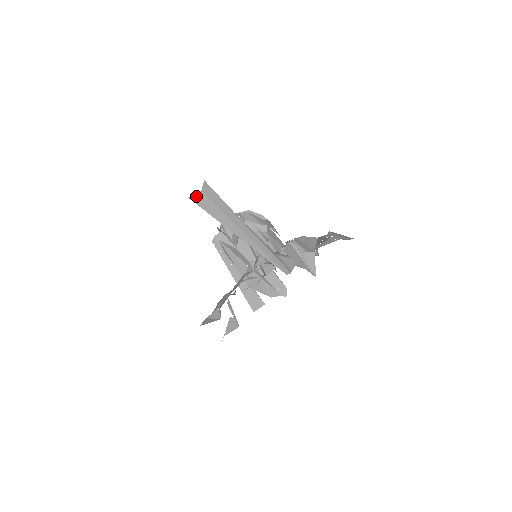
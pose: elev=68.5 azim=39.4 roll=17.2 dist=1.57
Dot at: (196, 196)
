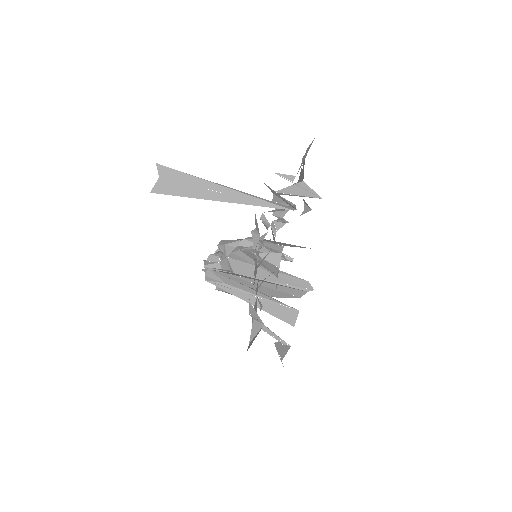
Dot at: (157, 186)
